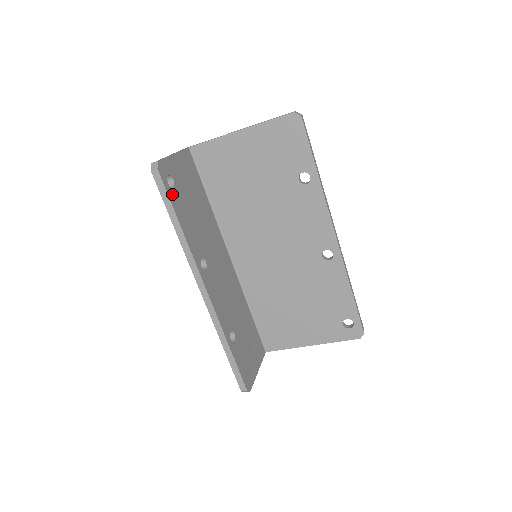
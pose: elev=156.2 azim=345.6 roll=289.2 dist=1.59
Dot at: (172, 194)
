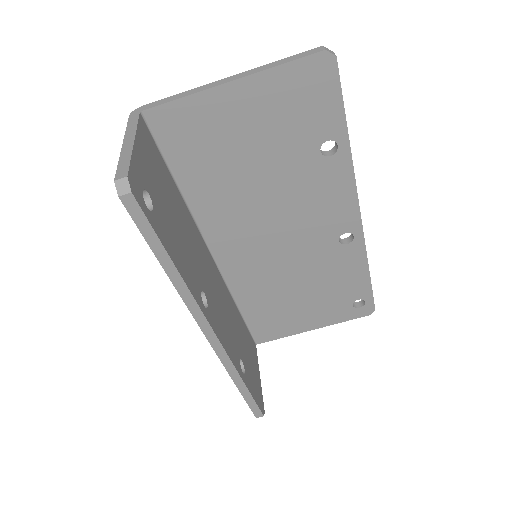
Dot at: (155, 222)
